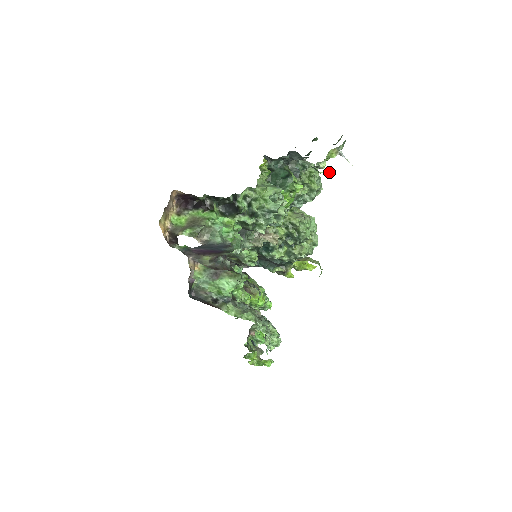
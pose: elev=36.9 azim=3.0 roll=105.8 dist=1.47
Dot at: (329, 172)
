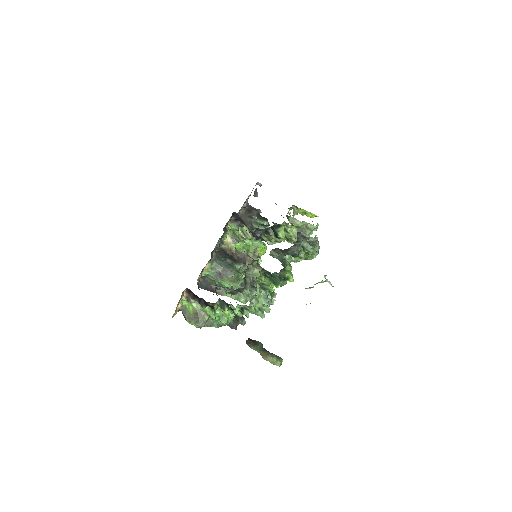
Dot at: occluded
